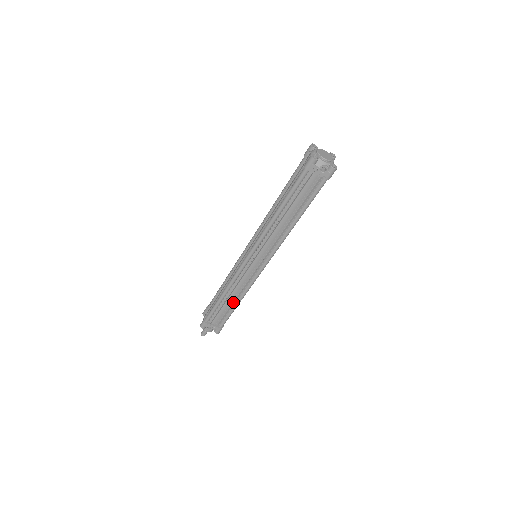
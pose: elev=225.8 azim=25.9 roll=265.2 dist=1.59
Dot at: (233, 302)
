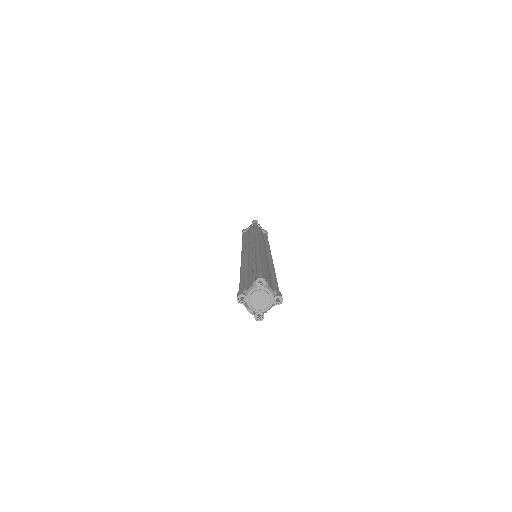
Dot at: occluded
